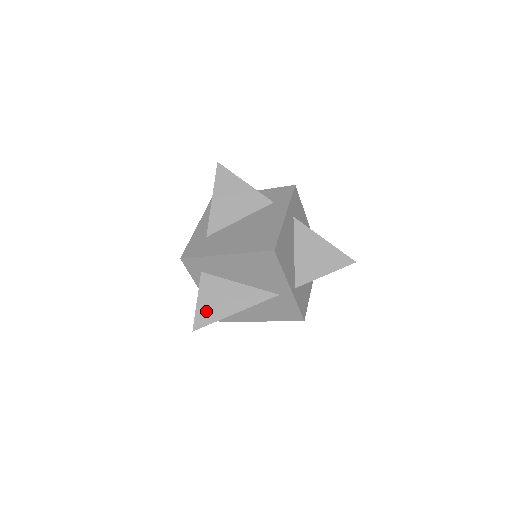
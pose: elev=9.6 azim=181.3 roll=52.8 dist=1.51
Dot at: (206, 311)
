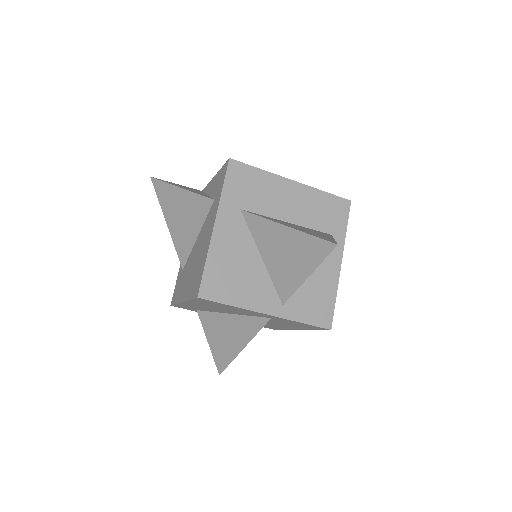
Dot at: (219, 352)
